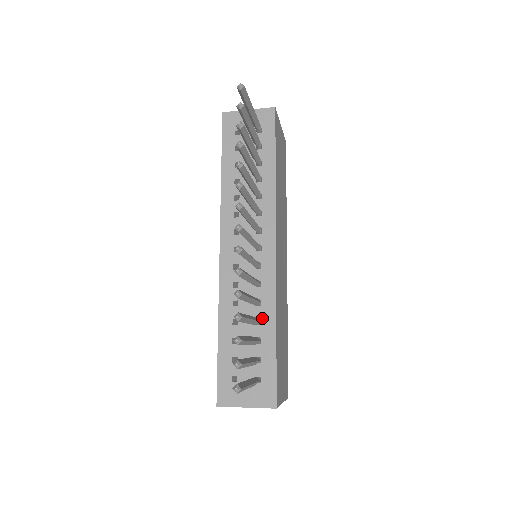
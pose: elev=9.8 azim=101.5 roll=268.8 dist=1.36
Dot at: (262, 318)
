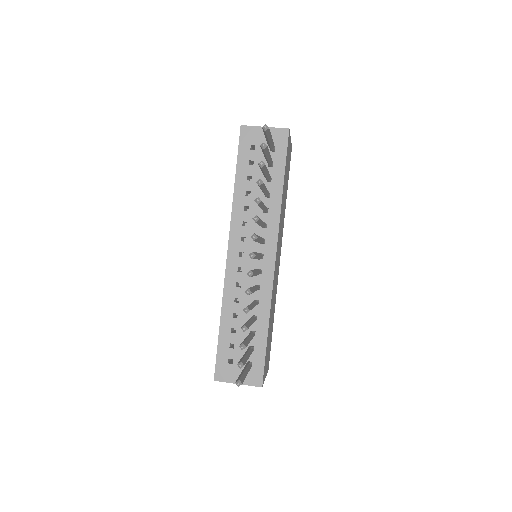
Dot at: (258, 315)
